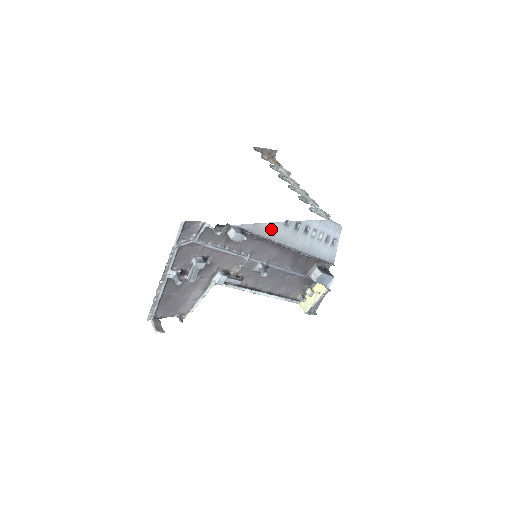
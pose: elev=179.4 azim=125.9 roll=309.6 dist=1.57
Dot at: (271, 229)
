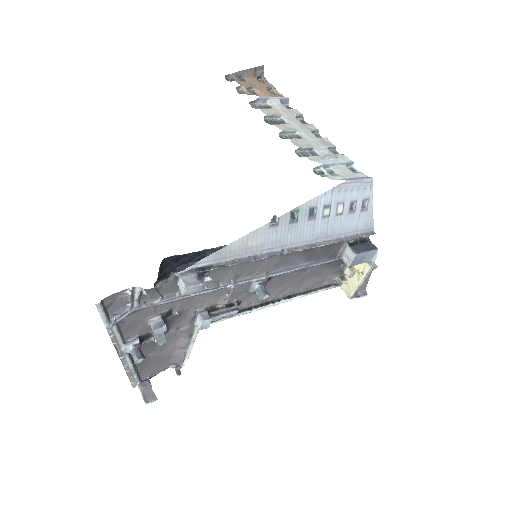
Dot at: (250, 243)
